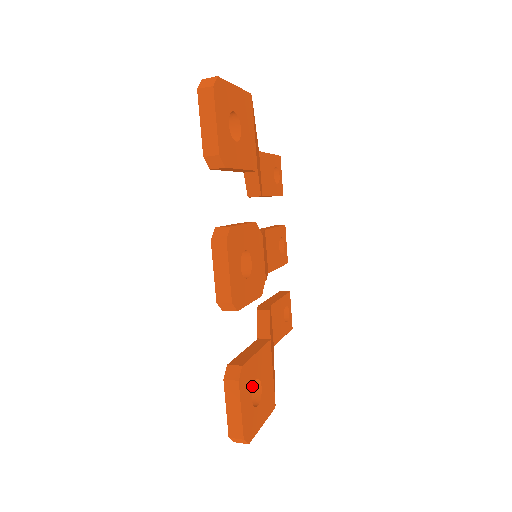
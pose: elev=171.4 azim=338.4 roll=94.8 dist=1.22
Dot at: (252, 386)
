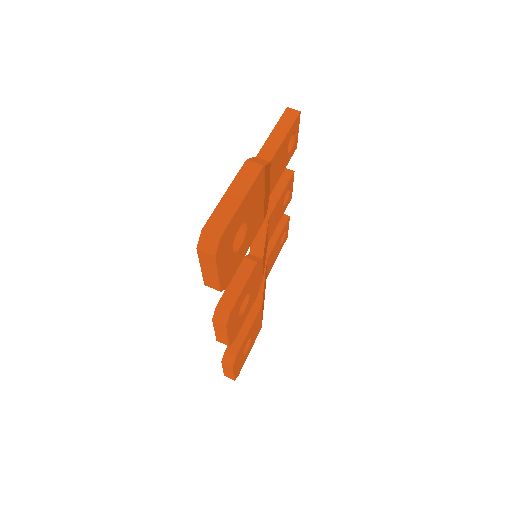
Dot at: occluded
